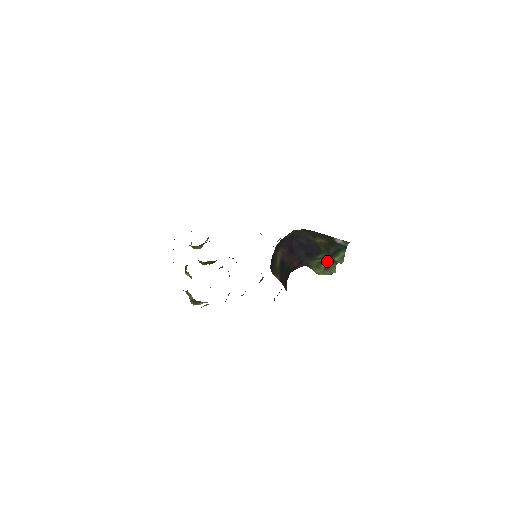
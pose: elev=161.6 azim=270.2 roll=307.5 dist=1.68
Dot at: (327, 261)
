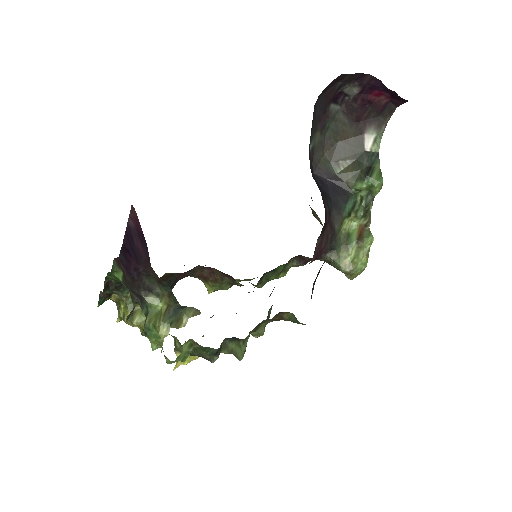
Dot at: (360, 207)
